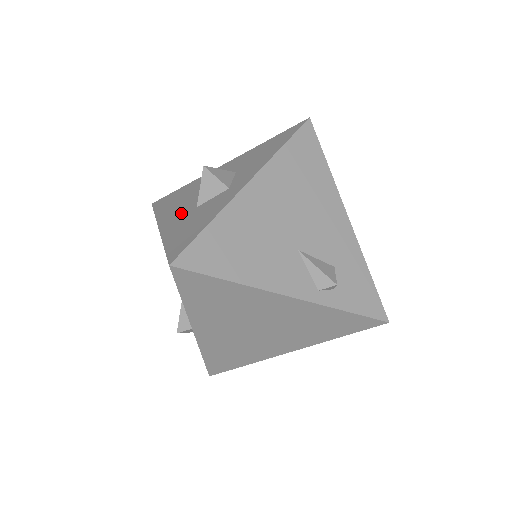
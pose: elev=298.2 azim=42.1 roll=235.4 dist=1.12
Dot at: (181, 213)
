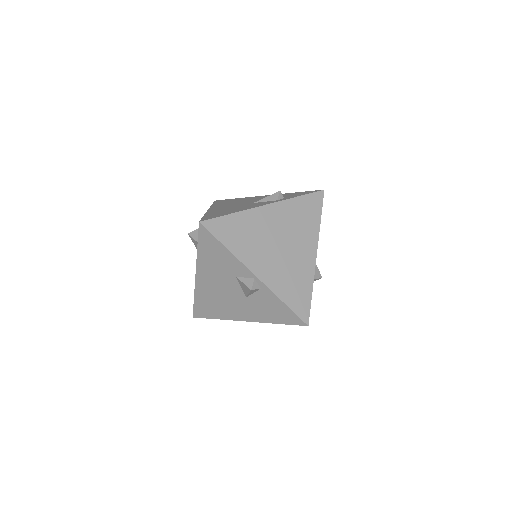
Dot at: occluded
